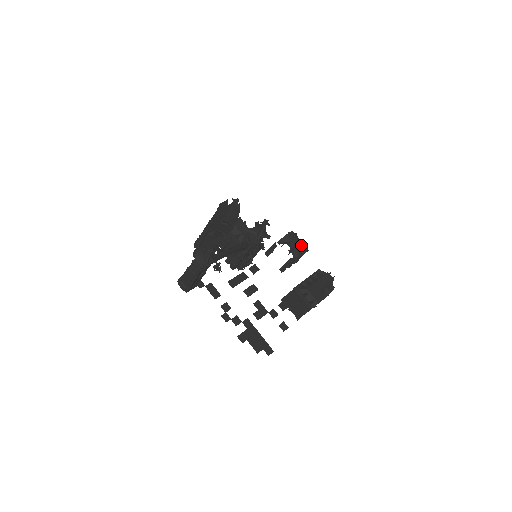
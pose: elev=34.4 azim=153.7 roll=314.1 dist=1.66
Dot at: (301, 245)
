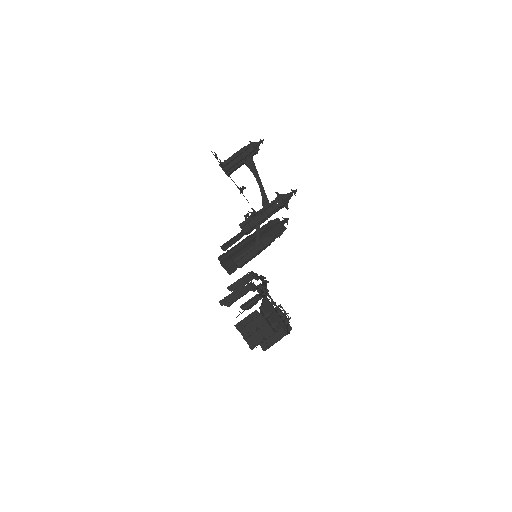
Dot at: occluded
